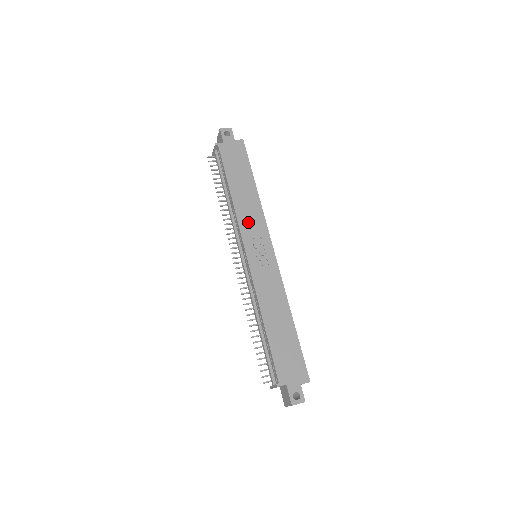
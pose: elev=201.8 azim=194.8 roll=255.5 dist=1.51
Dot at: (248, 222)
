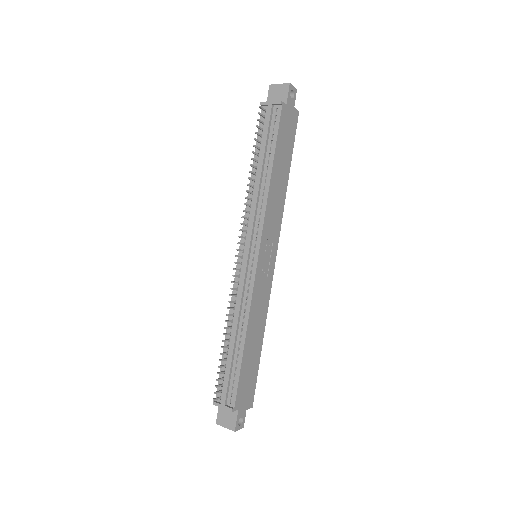
Dot at: (271, 218)
